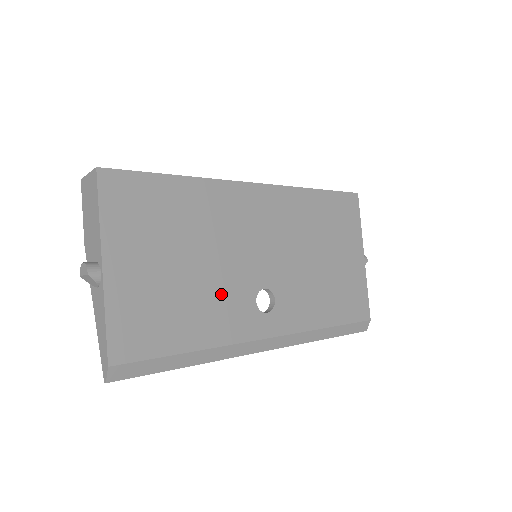
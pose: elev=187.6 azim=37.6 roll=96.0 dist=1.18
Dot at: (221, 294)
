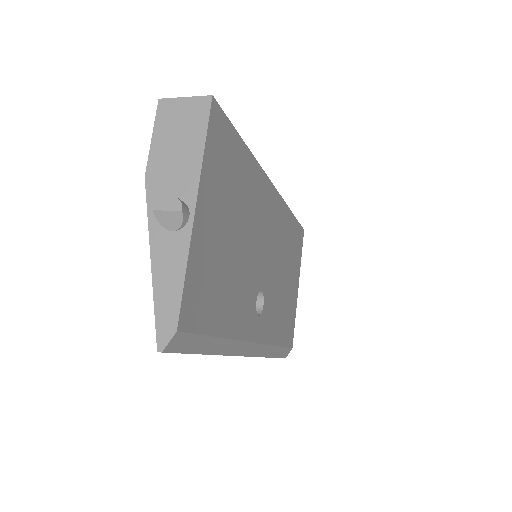
Dot at: (244, 283)
